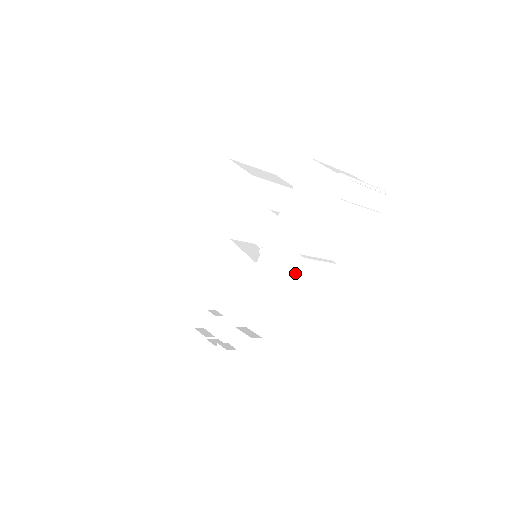
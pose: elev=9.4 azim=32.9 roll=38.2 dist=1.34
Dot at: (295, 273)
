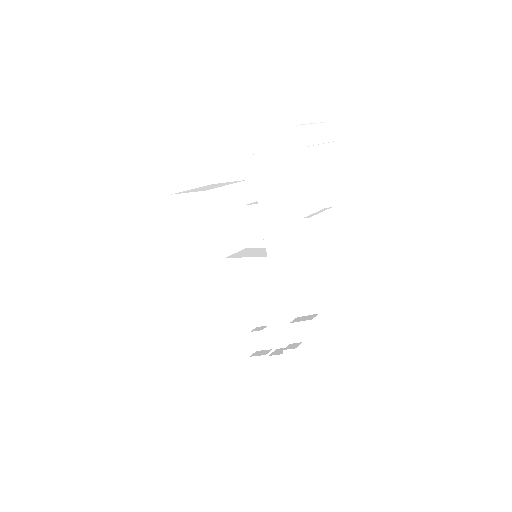
Dot at: (310, 237)
